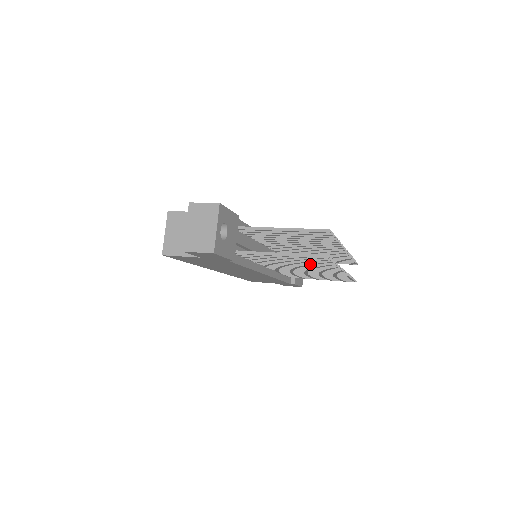
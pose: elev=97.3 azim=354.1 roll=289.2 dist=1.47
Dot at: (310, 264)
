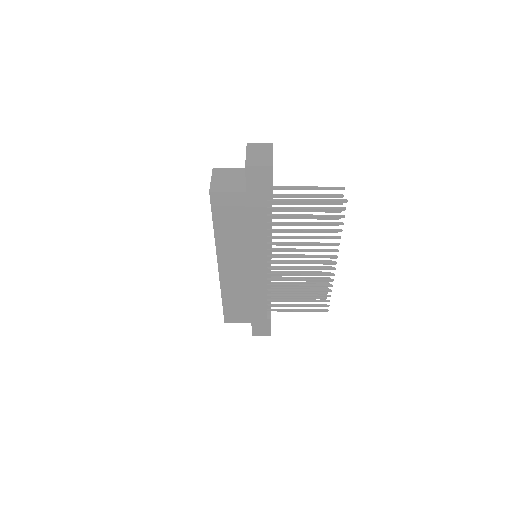
Dot at: occluded
